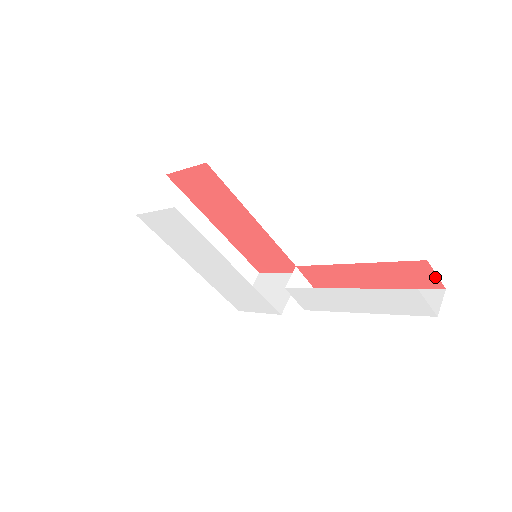
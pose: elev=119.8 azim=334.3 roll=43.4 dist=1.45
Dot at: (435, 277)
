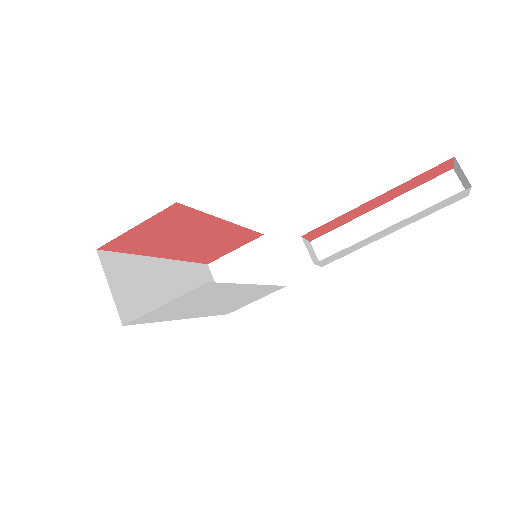
Dot at: (451, 165)
